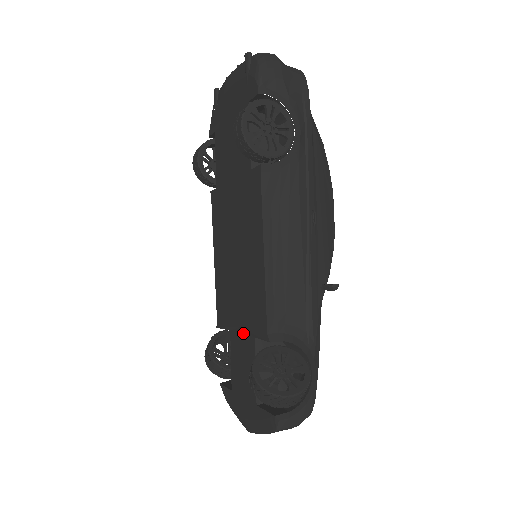
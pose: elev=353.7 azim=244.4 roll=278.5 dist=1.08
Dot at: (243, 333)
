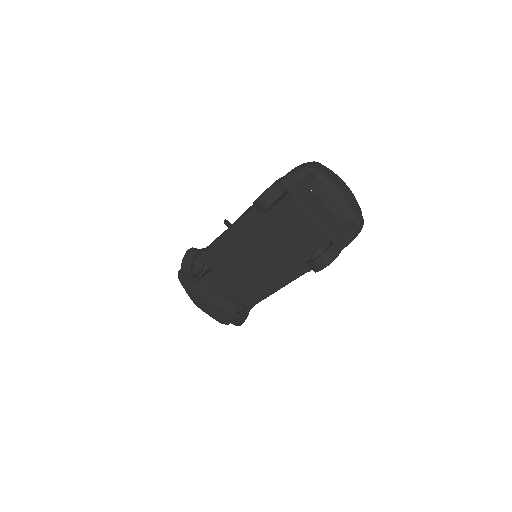
Dot at: (226, 285)
